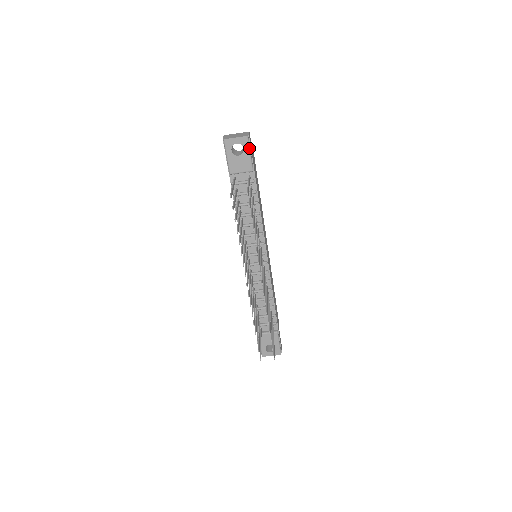
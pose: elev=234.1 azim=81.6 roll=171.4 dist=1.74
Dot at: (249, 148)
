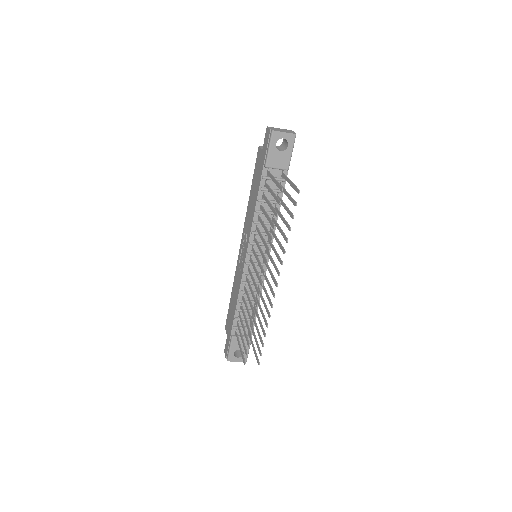
Dot at: (293, 146)
